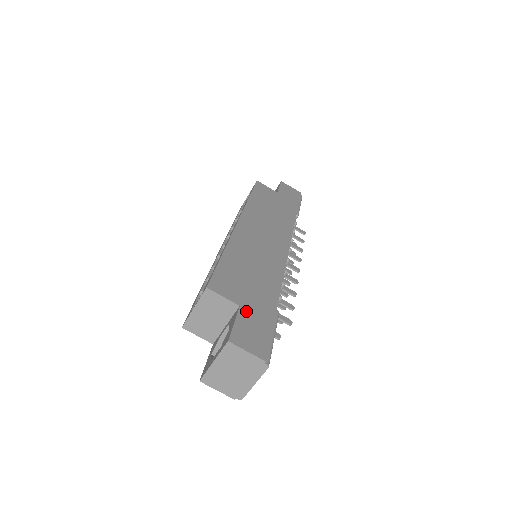
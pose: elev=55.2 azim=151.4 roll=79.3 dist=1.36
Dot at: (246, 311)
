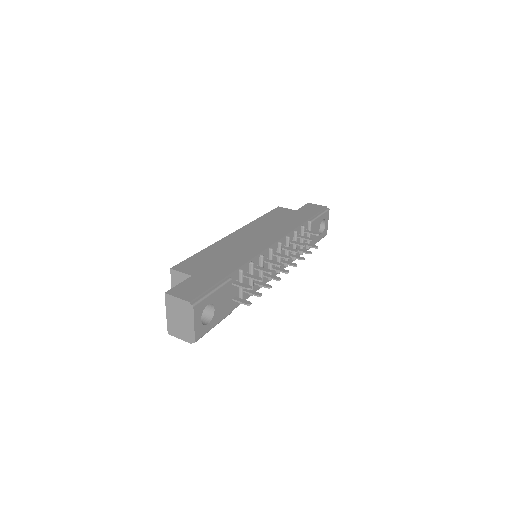
Dot at: (195, 278)
